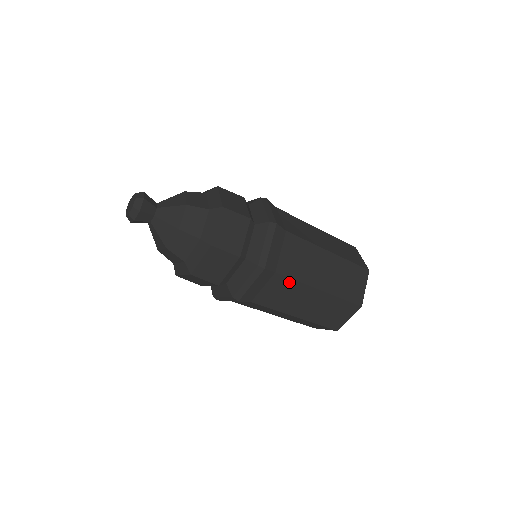
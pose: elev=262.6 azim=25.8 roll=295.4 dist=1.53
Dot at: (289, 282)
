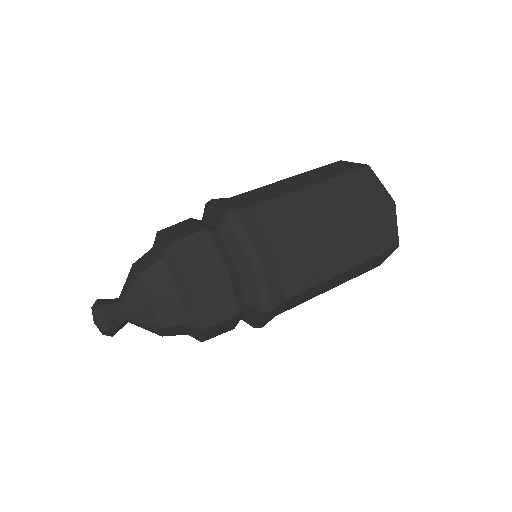
Dot at: (275, 204)
